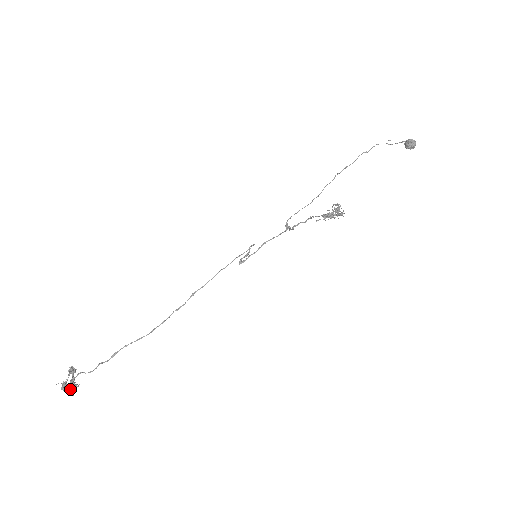
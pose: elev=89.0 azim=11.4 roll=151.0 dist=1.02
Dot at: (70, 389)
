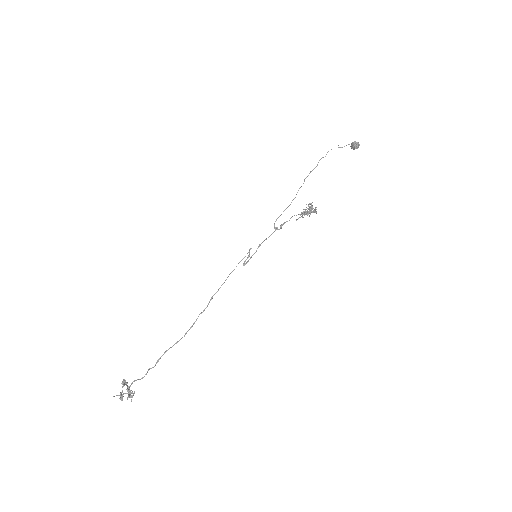
Dot at: (129, 395)
